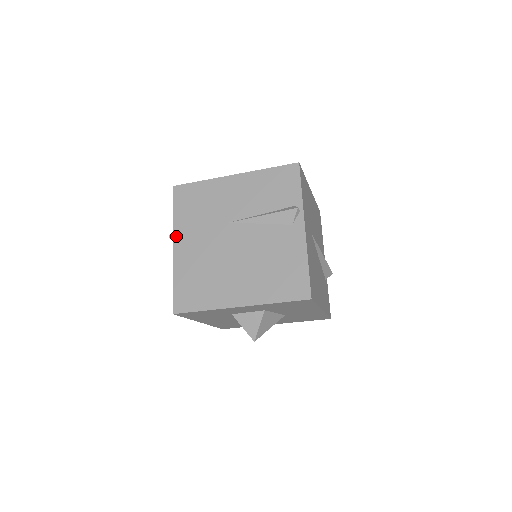
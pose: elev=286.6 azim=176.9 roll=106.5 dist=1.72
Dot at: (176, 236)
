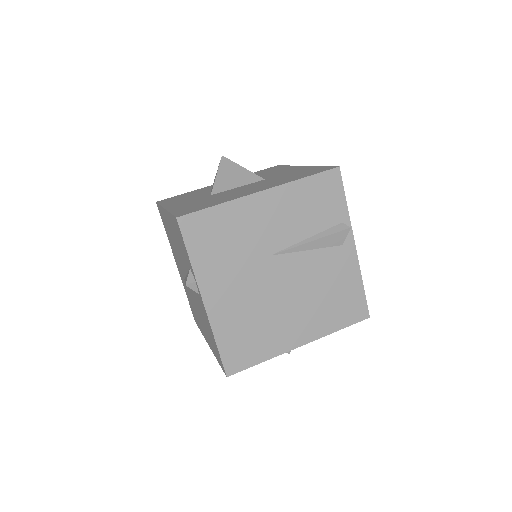
Dot at: (204, 287)
